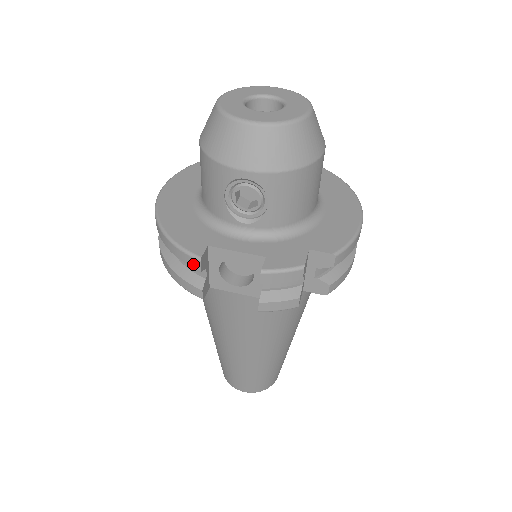
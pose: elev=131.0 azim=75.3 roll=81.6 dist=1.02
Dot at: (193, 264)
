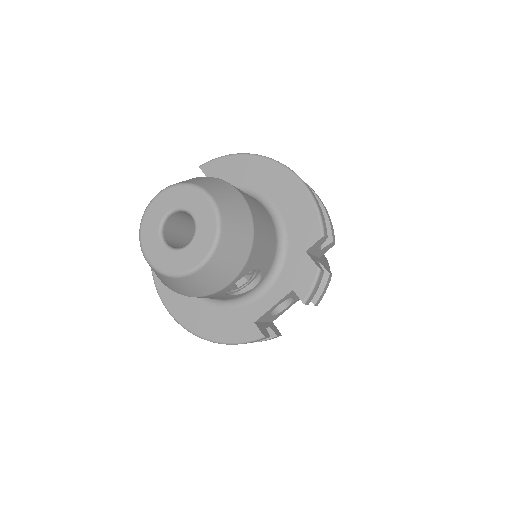
Dot at: occluded
